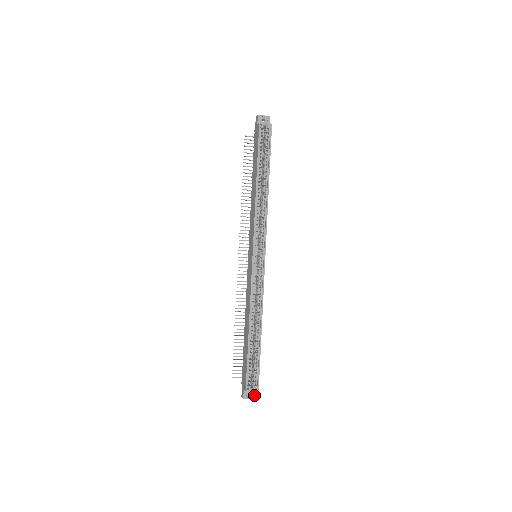
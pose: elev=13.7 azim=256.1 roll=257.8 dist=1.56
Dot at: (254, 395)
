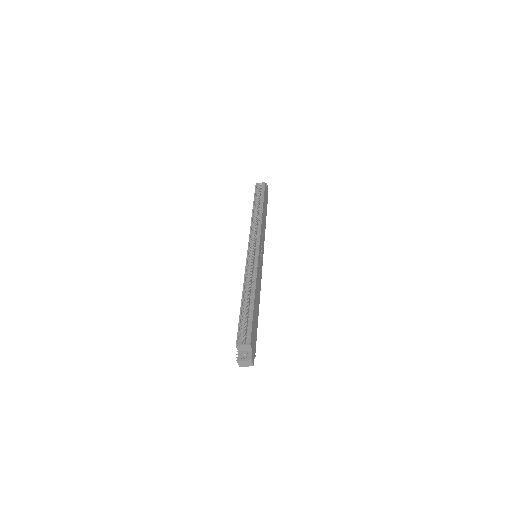
Dot at: (249, 356)
